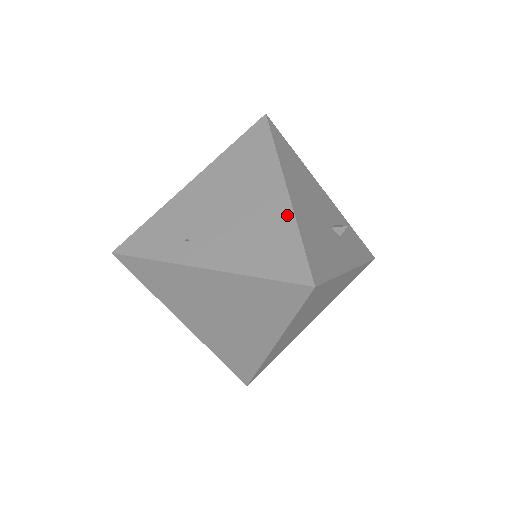
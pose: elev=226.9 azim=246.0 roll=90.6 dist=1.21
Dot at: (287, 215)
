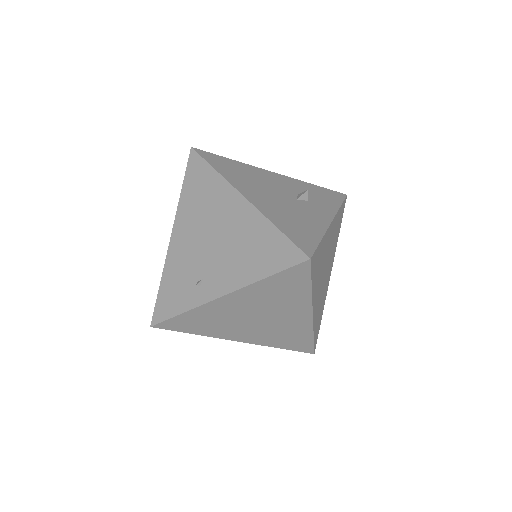
Dot at: (257, 217)
